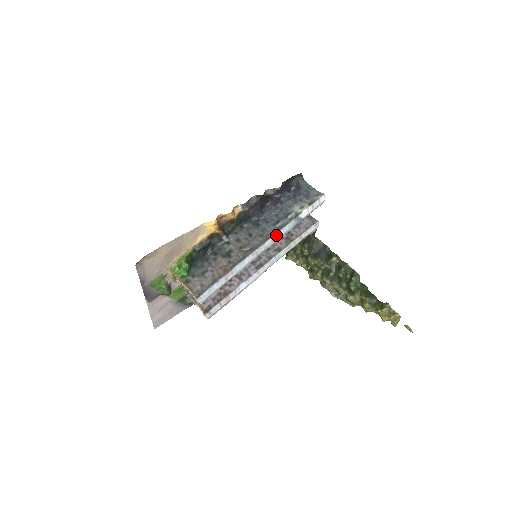
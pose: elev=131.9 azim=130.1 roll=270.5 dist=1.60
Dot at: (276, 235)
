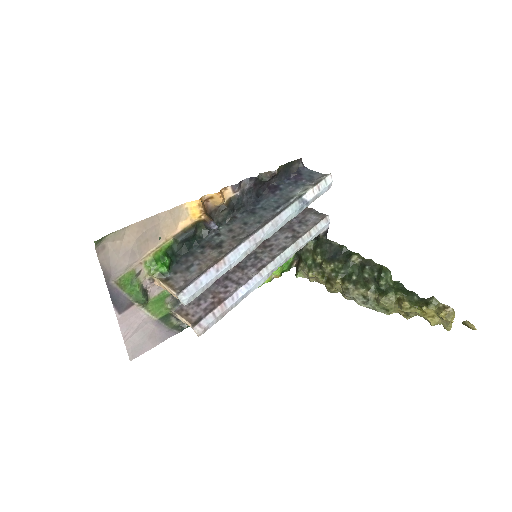
Dot at: (277, 219)
